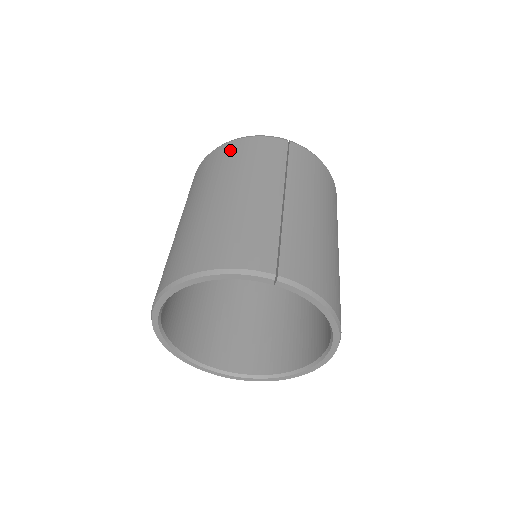
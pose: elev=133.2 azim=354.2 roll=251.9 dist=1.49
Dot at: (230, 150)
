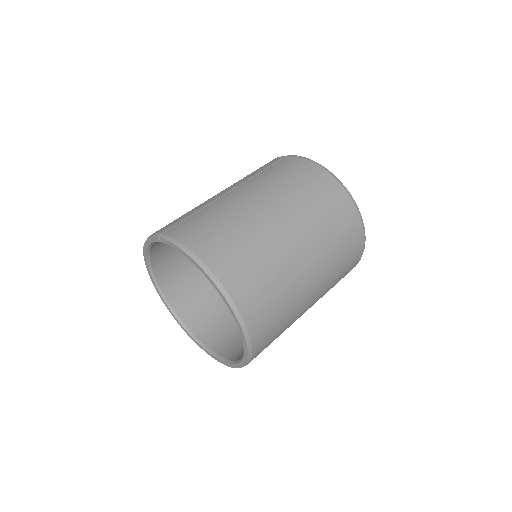
Dot at: occluded
